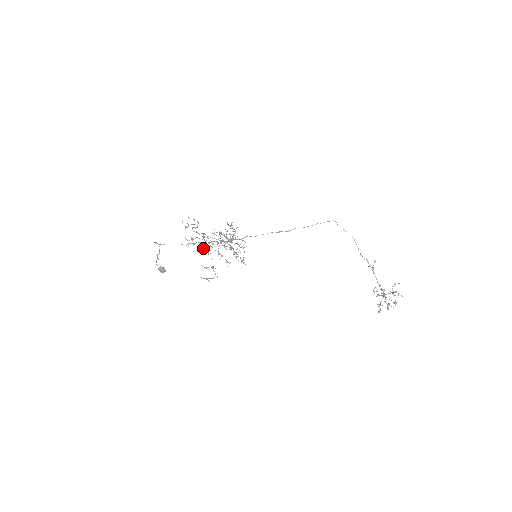
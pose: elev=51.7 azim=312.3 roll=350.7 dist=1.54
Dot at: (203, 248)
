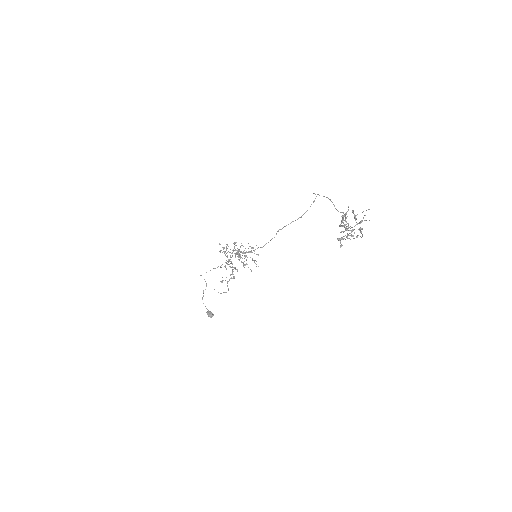
Dot at: occluded
